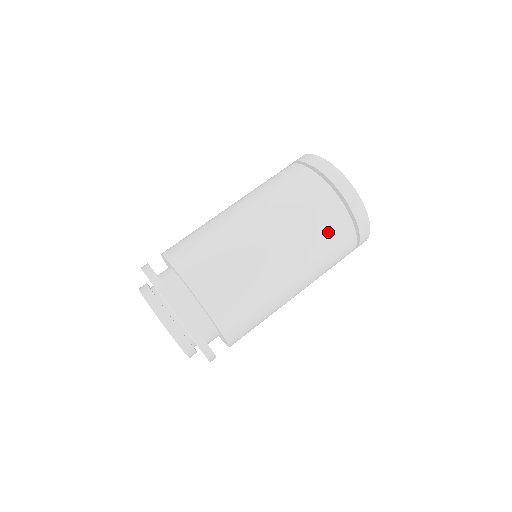
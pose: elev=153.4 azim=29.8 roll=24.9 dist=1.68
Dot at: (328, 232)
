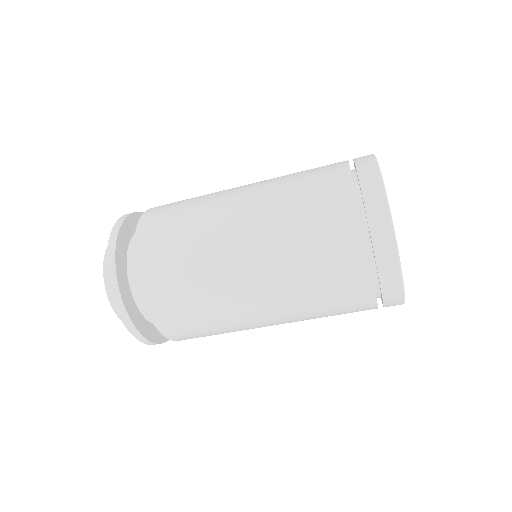
Dot at: (320, 236)
